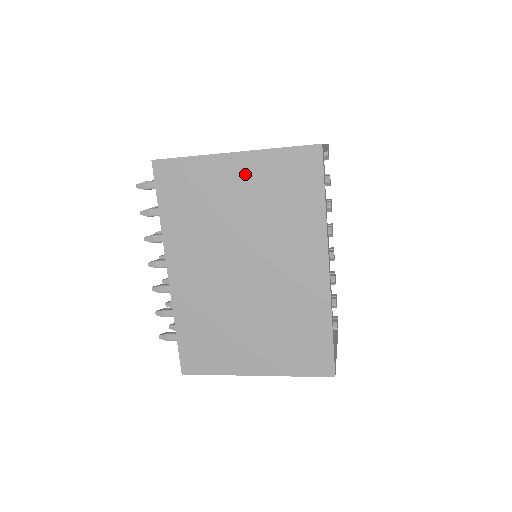
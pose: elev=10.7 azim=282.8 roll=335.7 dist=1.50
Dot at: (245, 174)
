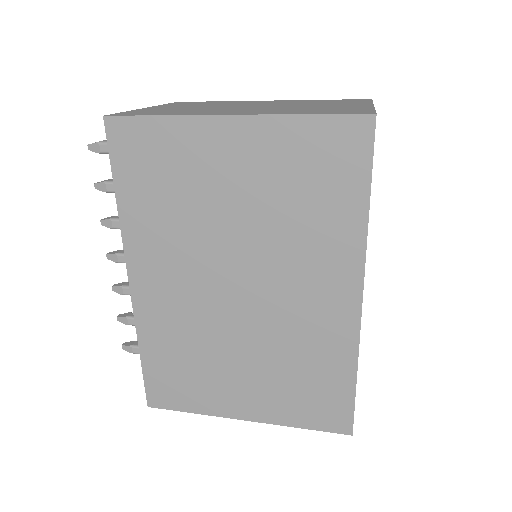
Dot at: (248, 151)
